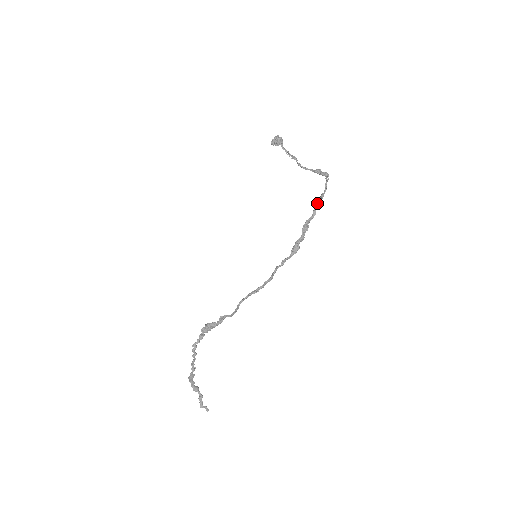
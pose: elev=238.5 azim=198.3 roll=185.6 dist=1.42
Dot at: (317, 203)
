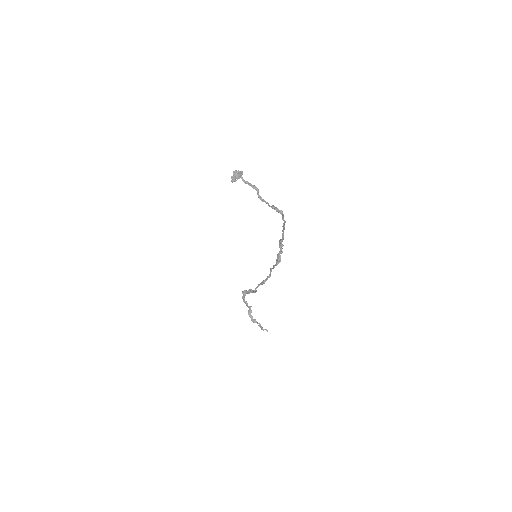
Dot at: (282, 230)
